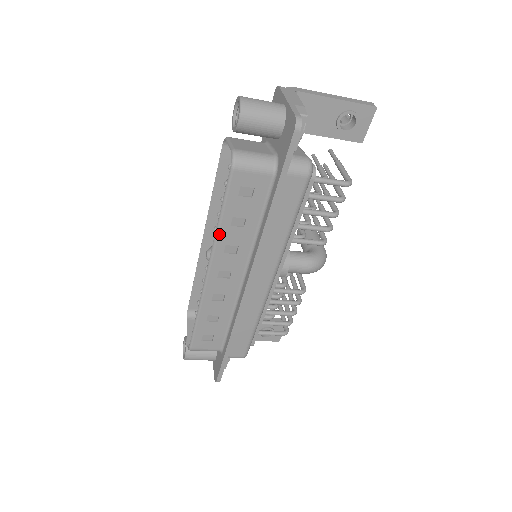
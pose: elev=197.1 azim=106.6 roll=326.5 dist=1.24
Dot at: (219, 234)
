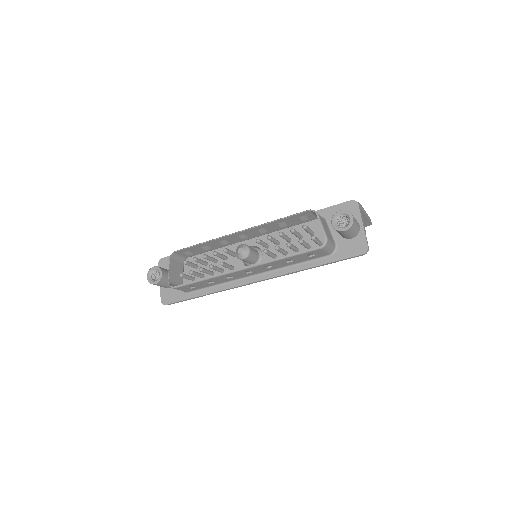
Dot at: (274, 261)
